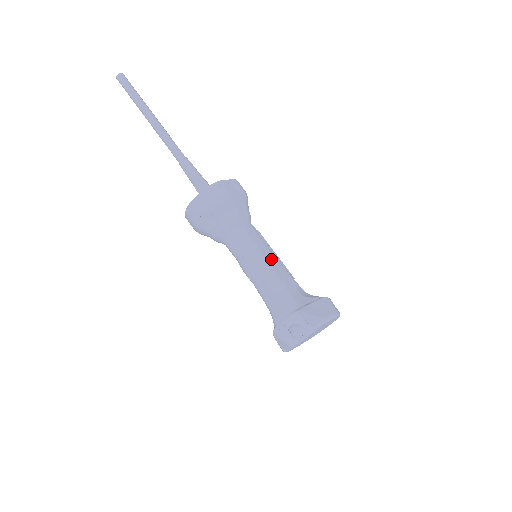
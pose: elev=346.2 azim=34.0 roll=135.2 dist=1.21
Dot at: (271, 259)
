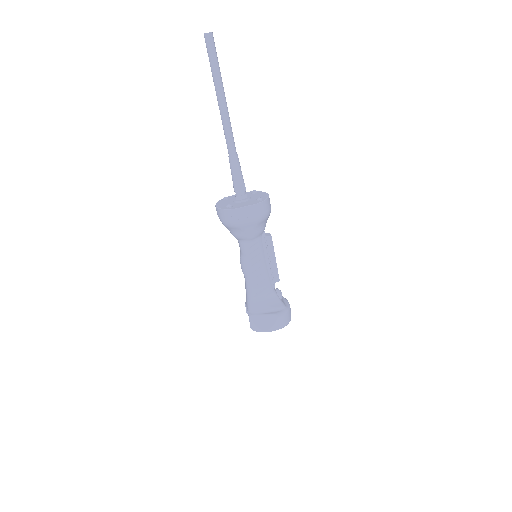
Dot at: (257, 271)
